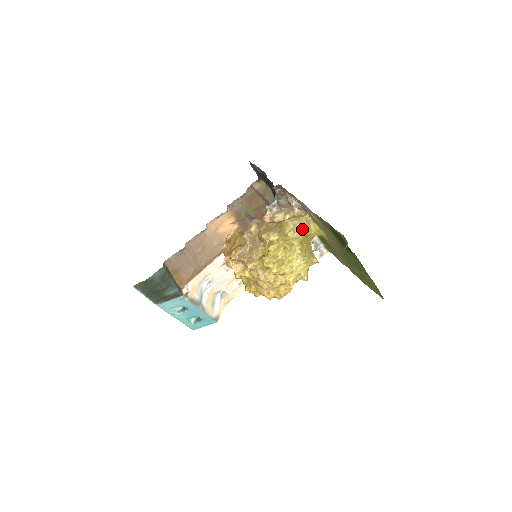
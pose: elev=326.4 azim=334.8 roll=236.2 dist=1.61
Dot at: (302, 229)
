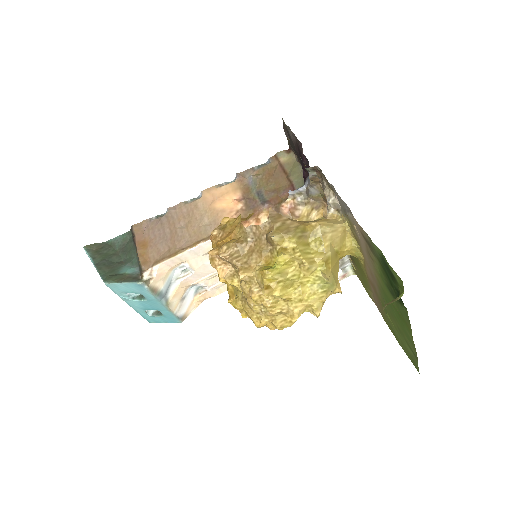
Dot at: (333, 242)
